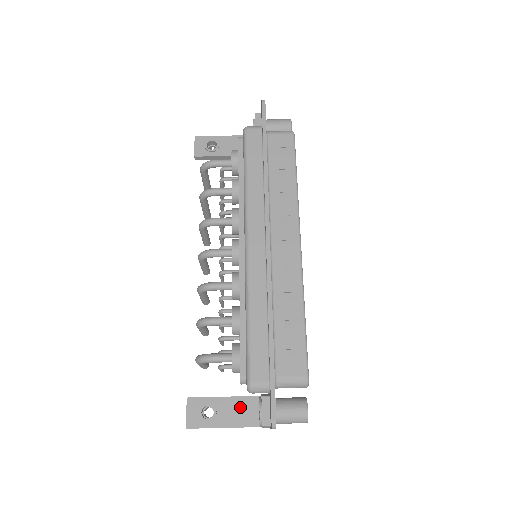
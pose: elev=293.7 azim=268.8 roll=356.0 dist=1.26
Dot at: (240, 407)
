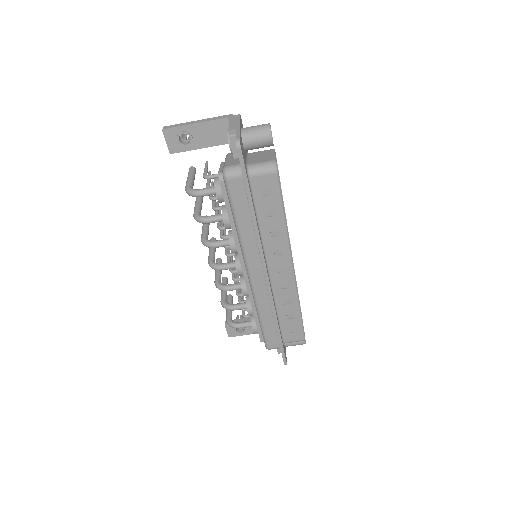
Dot at: occluded
